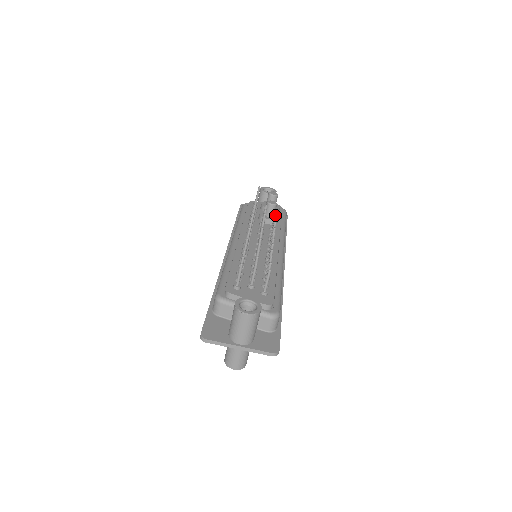
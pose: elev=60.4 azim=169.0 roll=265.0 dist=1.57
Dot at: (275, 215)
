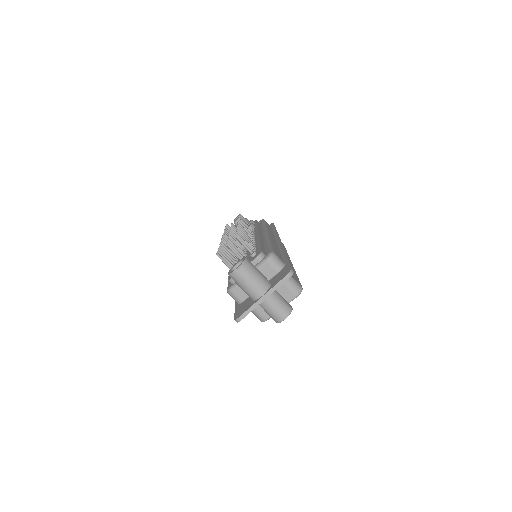
Dot at: occluded
